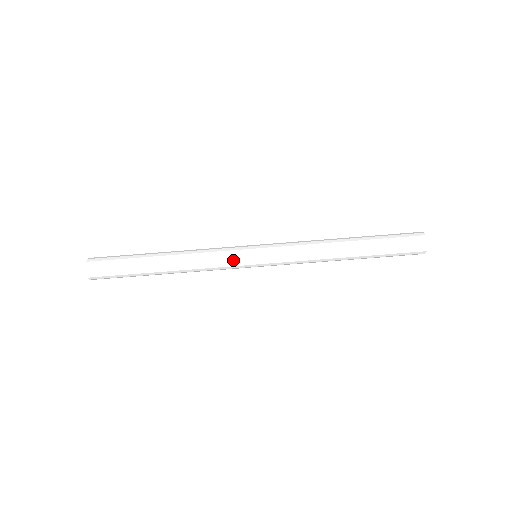
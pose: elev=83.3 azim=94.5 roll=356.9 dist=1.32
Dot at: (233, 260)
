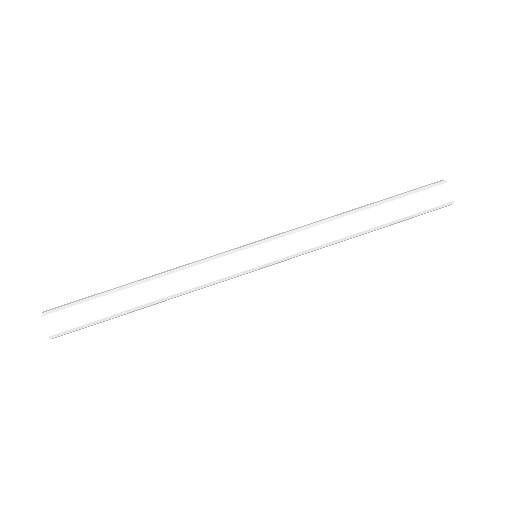
Dot at: (227, 257)
